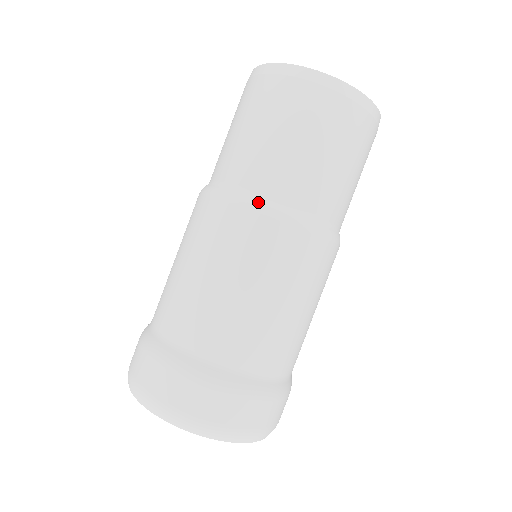
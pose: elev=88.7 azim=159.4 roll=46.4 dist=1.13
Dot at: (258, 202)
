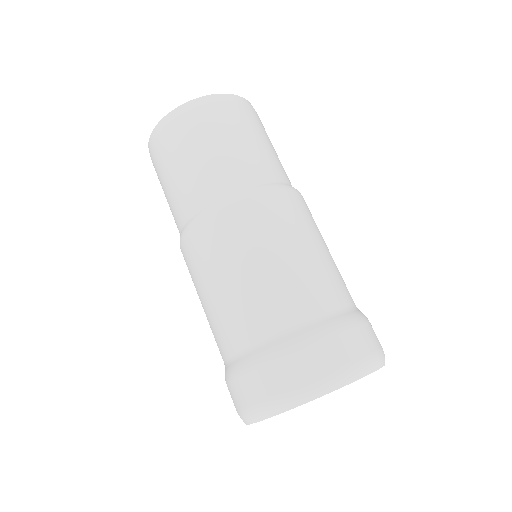
Dot at: (267, 186)
